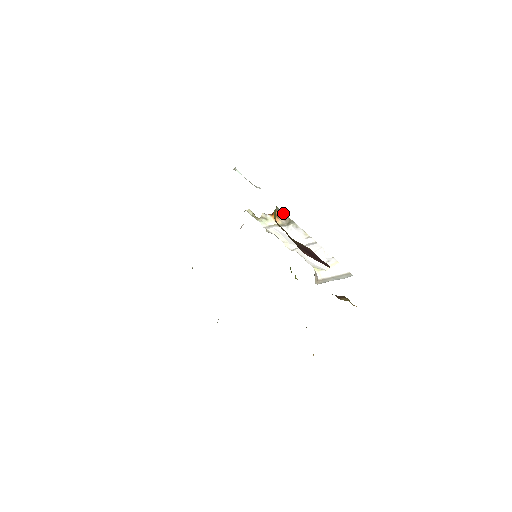
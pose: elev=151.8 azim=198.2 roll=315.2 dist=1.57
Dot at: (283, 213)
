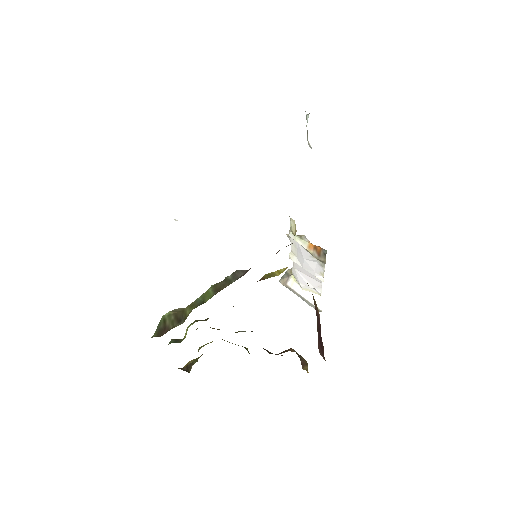
Dot at: (325, 254)
